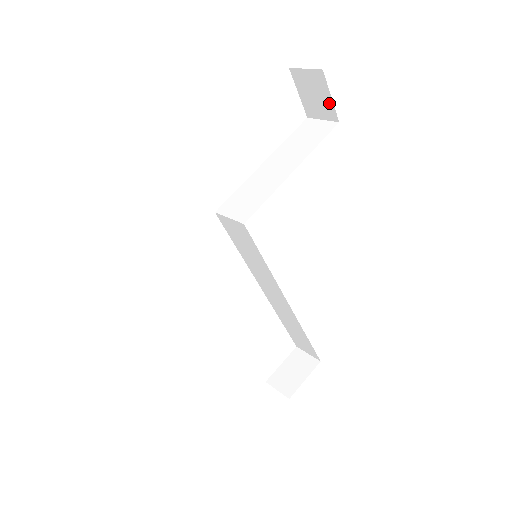
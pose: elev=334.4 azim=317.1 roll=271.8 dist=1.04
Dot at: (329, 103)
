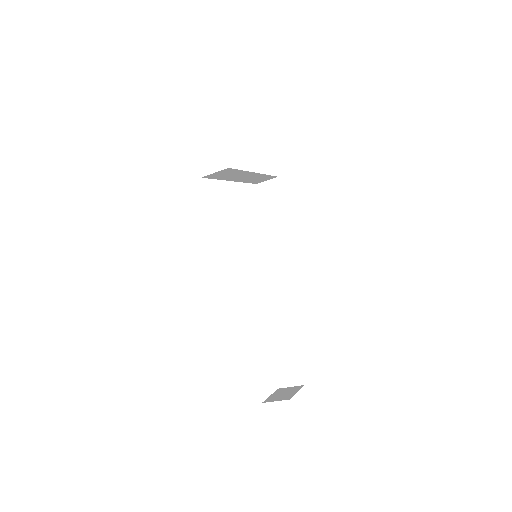
Dot at: (281, 198)
